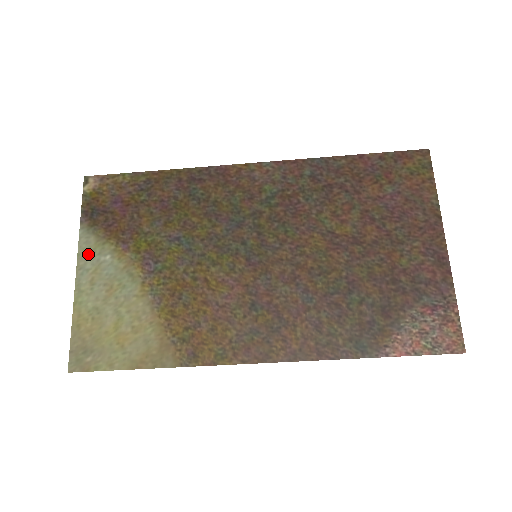
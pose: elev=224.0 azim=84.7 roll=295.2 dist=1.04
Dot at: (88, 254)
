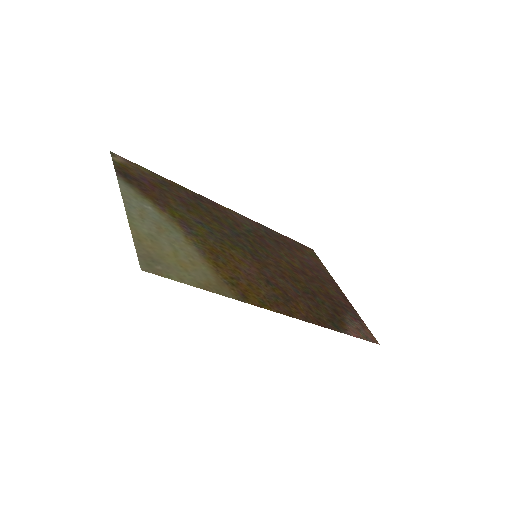
Dot at: (131, 197)
